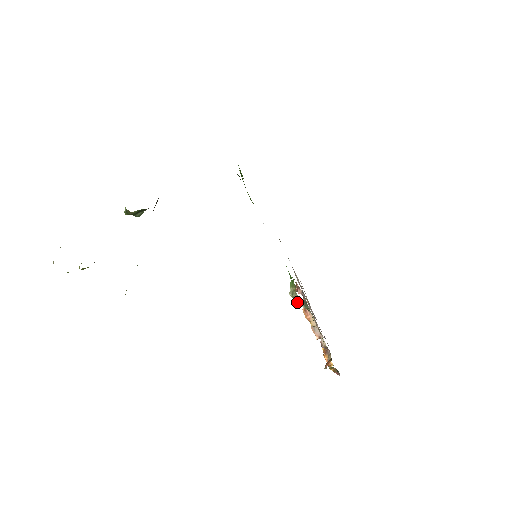
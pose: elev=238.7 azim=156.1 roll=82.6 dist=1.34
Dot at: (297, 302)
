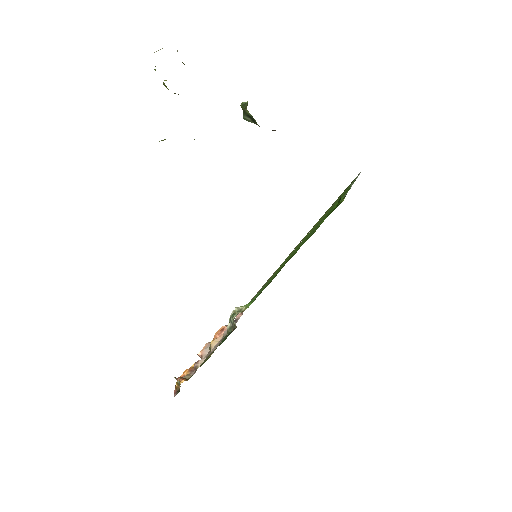
Dot at: (232, 319)
